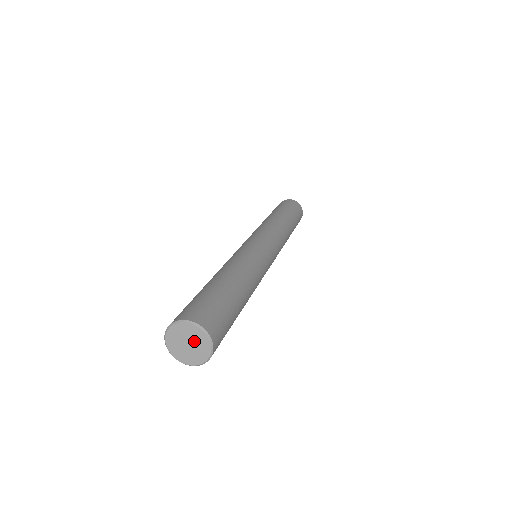
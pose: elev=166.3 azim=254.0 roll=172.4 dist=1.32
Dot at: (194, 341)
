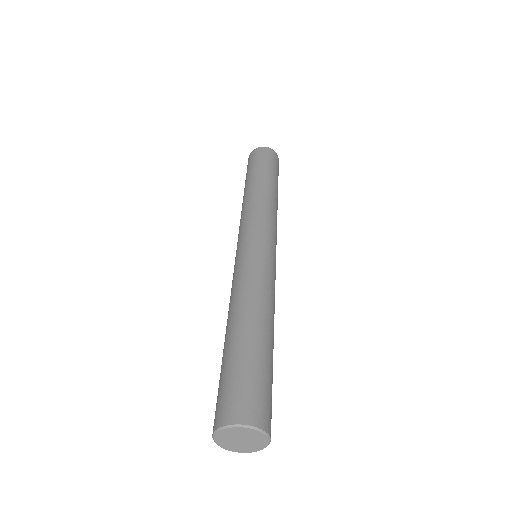
Dot at: (249, 438)
